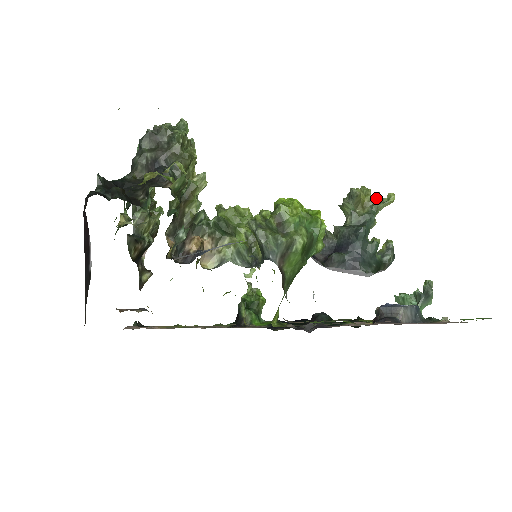
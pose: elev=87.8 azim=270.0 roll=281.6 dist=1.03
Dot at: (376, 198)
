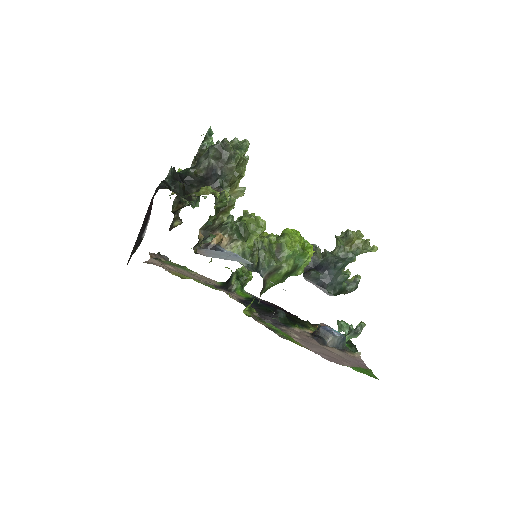
Dot at: (365, 243)
